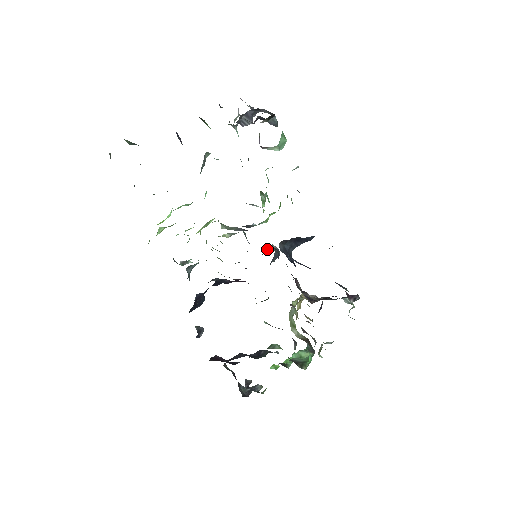
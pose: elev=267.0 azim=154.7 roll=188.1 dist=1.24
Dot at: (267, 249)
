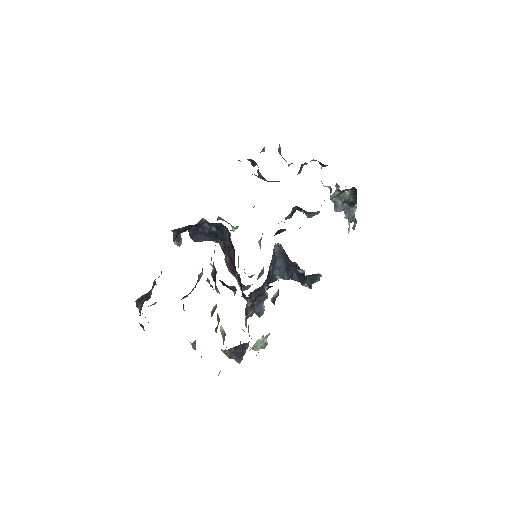
Dot at: occluded
